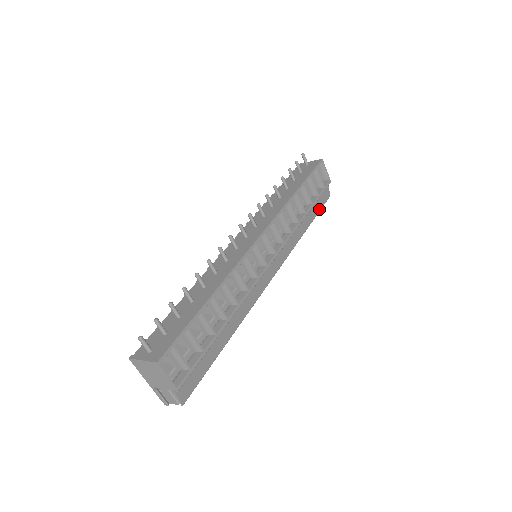
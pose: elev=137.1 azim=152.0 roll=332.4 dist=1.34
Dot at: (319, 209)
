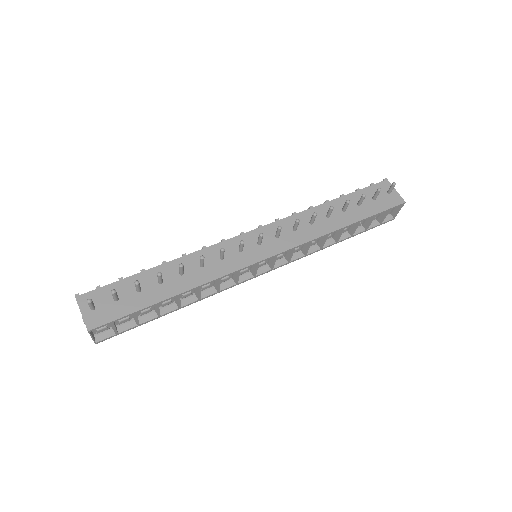
Dot at: occluded
